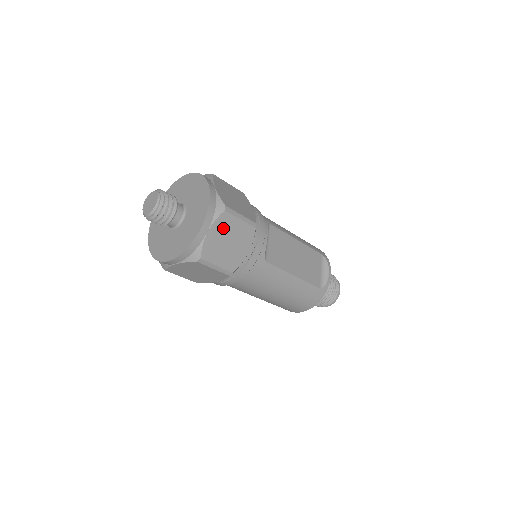
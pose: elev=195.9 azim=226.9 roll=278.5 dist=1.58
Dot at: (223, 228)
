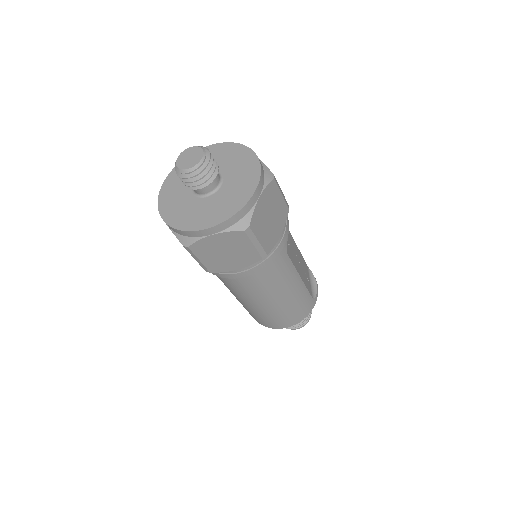
Dot at: (270, 198)
